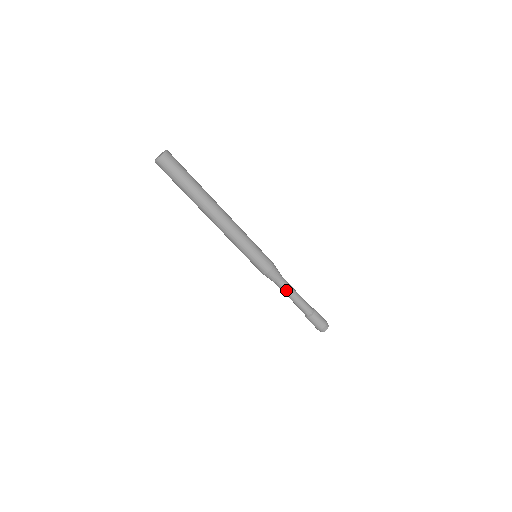
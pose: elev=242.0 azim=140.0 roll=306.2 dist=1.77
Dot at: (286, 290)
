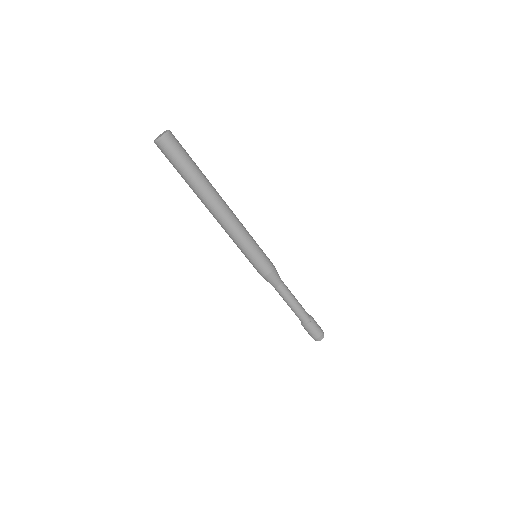
Dot at: (288, 292)
